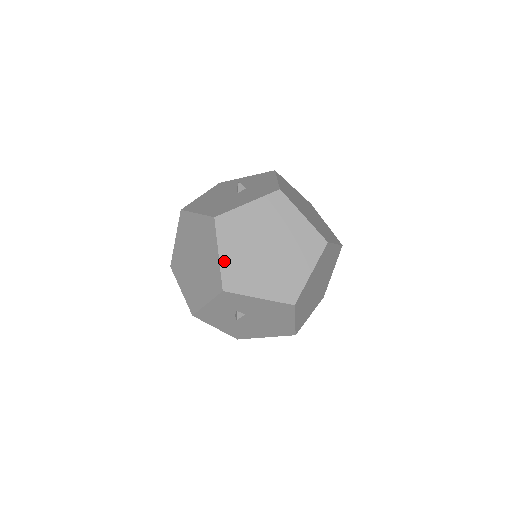
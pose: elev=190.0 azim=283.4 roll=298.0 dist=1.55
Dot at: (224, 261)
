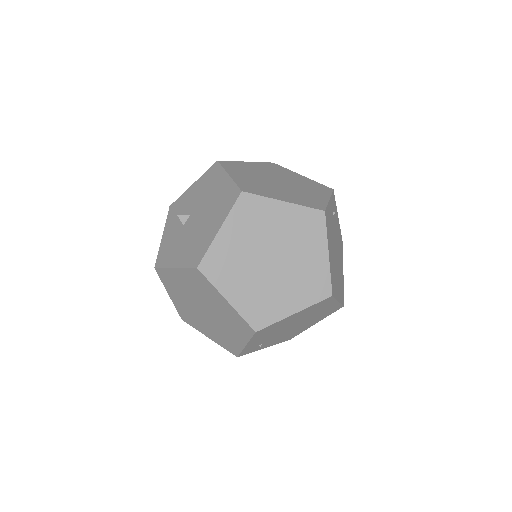
Dot at: occluded
